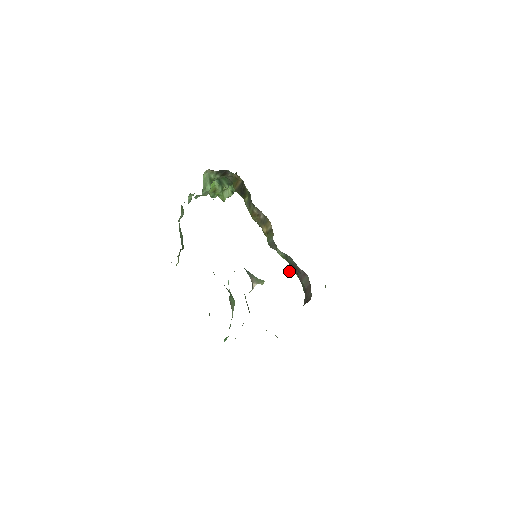
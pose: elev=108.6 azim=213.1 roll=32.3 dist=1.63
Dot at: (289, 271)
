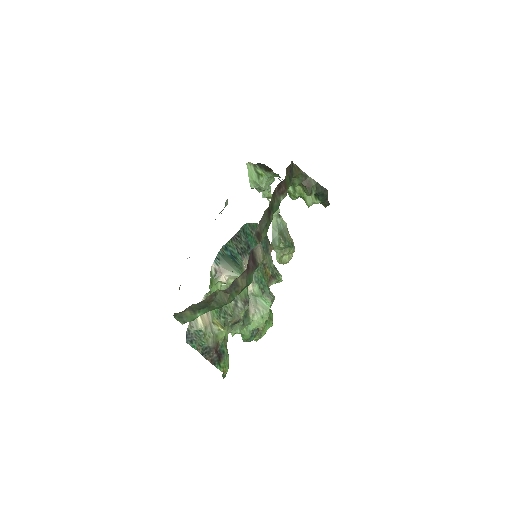
Dot at: occluded
